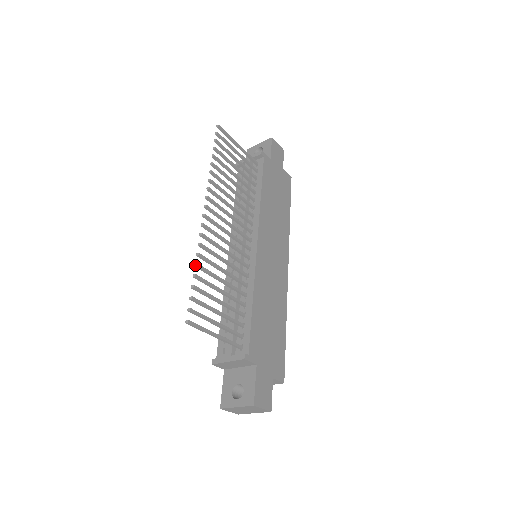
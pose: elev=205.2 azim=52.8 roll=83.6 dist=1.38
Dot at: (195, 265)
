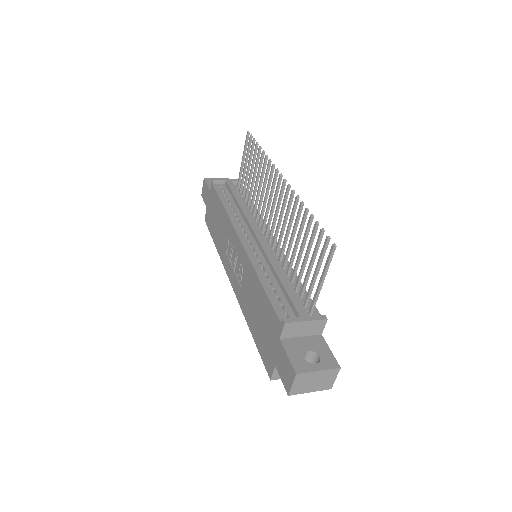
Dot at: (308, 209)
